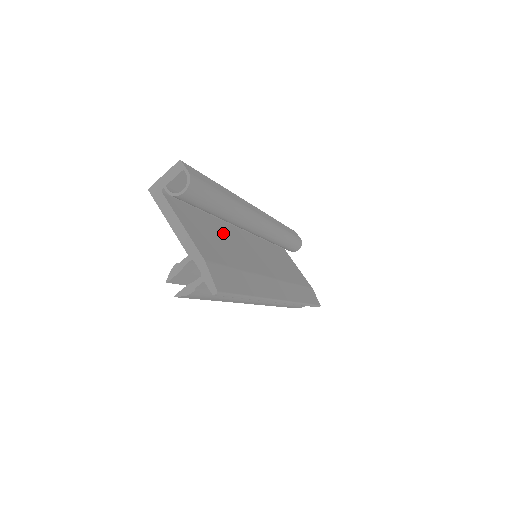
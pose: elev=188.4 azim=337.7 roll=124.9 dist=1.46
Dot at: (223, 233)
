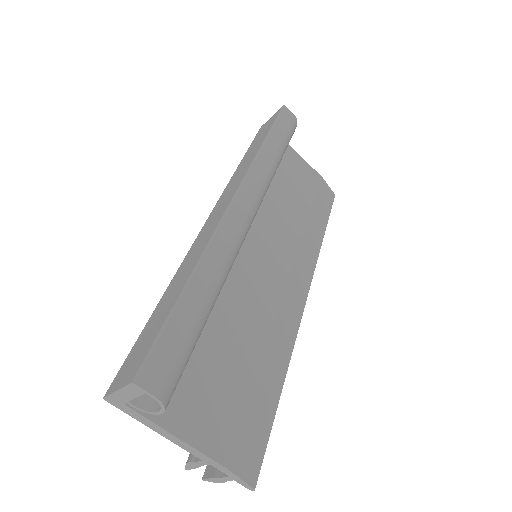
Dot at: (215, 311)
